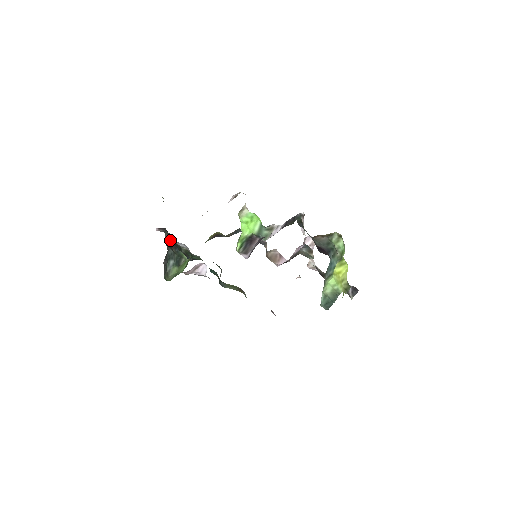
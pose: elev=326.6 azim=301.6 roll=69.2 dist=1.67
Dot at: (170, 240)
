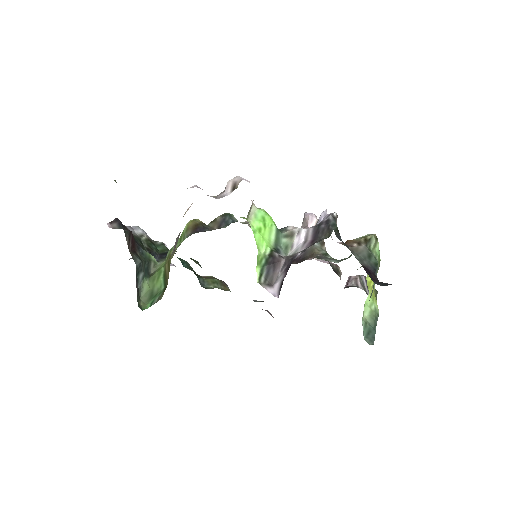
Dot at: (131, 240)
